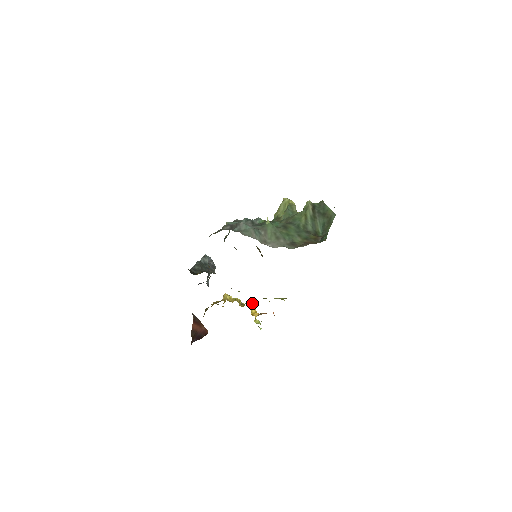
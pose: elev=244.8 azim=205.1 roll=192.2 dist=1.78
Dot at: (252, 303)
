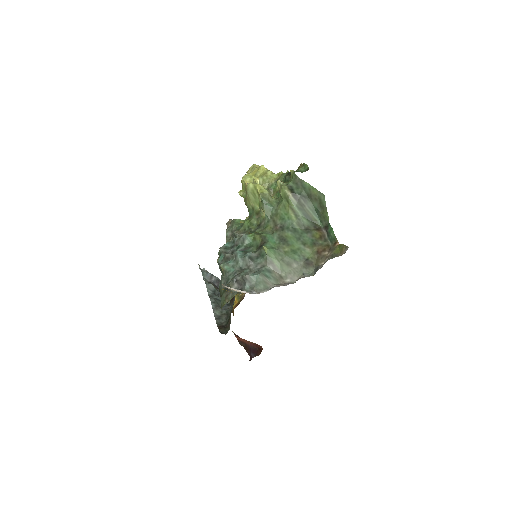
Dot at: occluded
